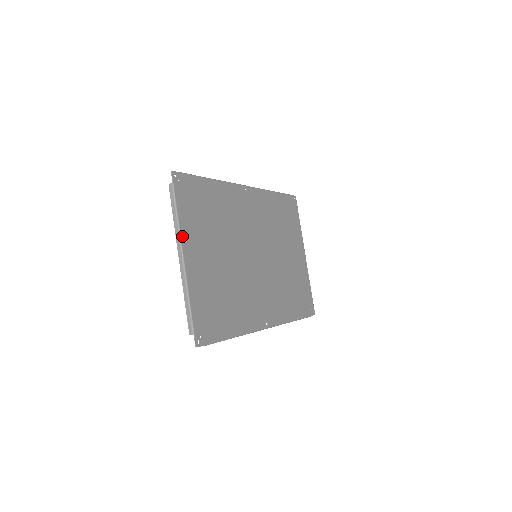
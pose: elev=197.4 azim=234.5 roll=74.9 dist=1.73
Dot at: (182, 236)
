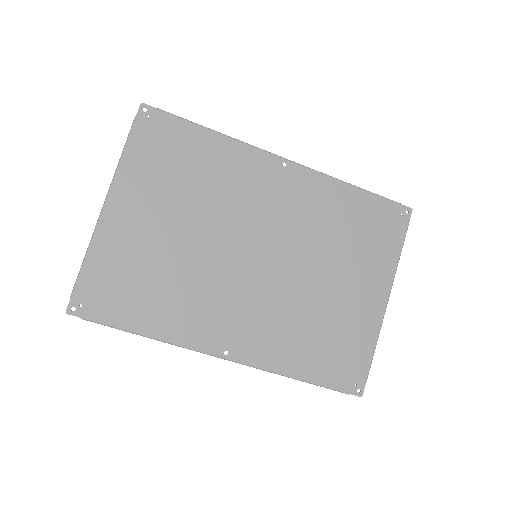
Dot at: (117, 180)
